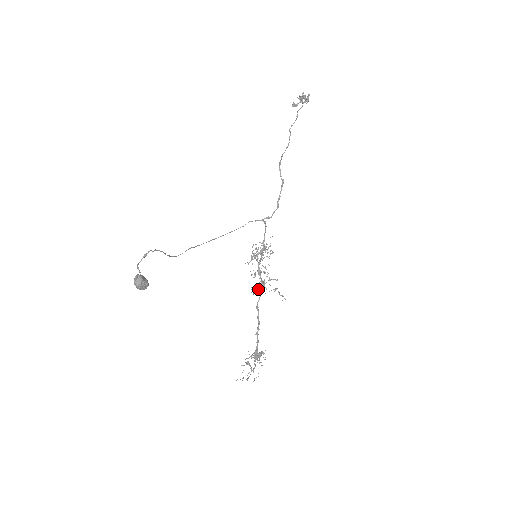
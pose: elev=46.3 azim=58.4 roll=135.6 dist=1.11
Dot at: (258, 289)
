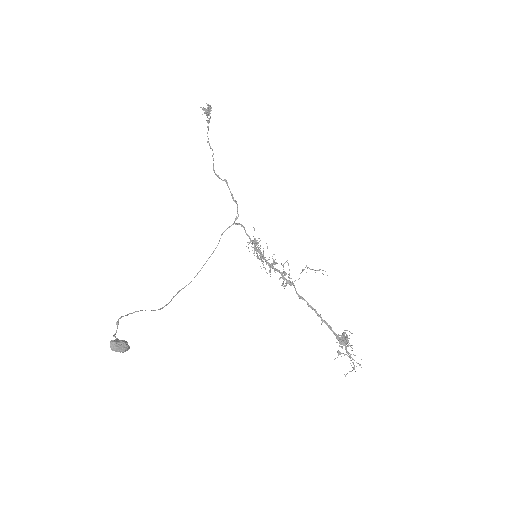
Dot at: (286, 281)
